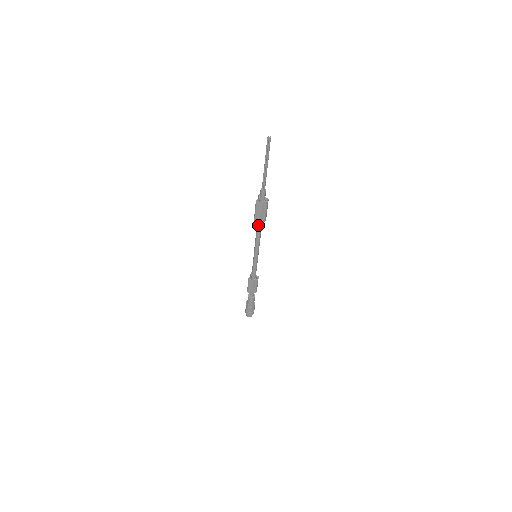
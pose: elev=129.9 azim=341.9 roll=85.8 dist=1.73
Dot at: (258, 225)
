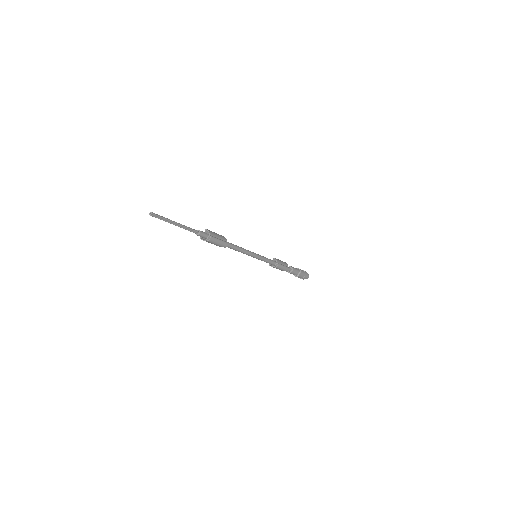
Dot at: occluded
